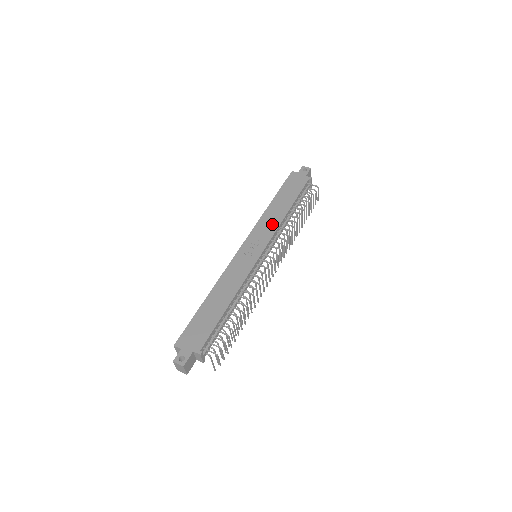
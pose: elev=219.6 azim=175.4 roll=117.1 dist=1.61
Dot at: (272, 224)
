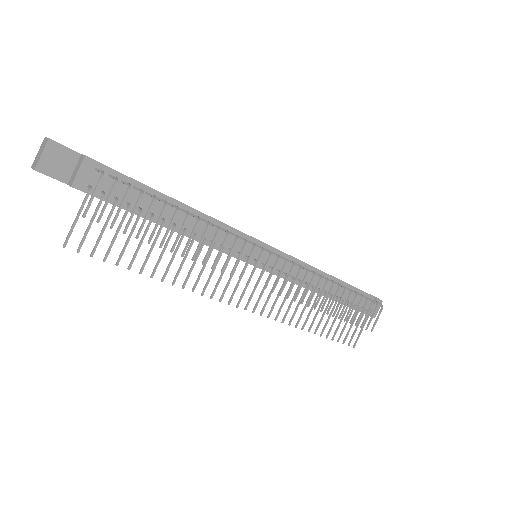
Dot at: occluded
